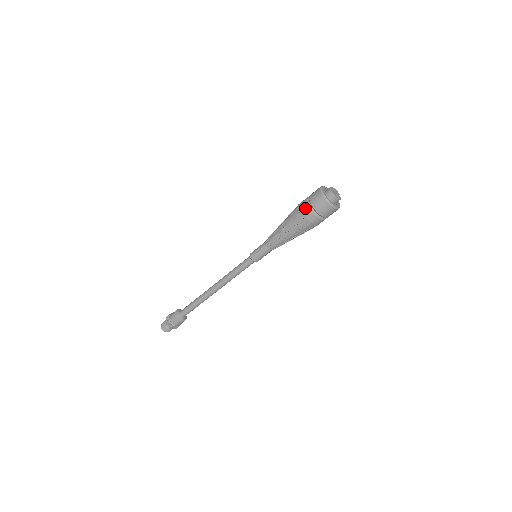
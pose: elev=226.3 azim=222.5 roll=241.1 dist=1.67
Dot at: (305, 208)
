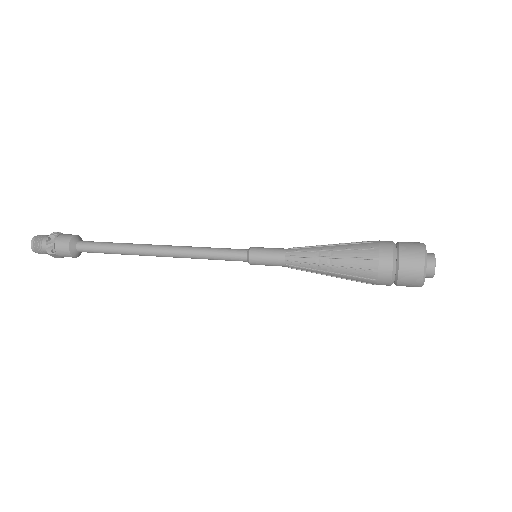
Dot at: (386, 259)
